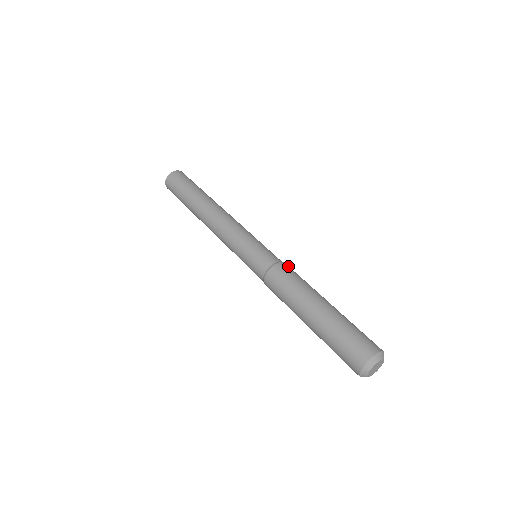
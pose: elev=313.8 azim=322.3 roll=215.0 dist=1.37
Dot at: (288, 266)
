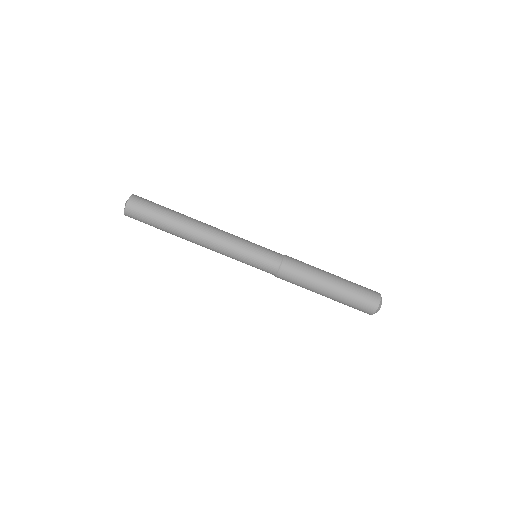
Dot at: (286, 268)
